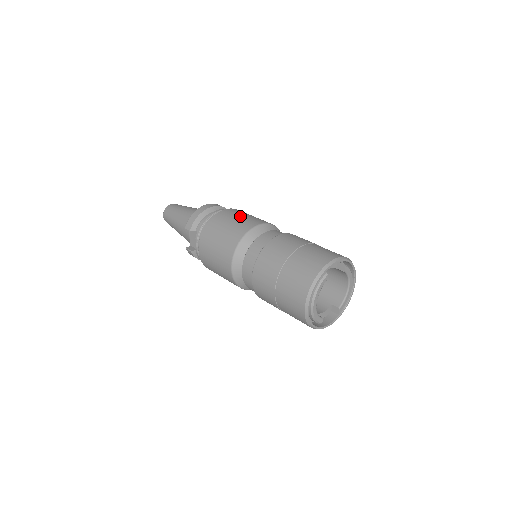
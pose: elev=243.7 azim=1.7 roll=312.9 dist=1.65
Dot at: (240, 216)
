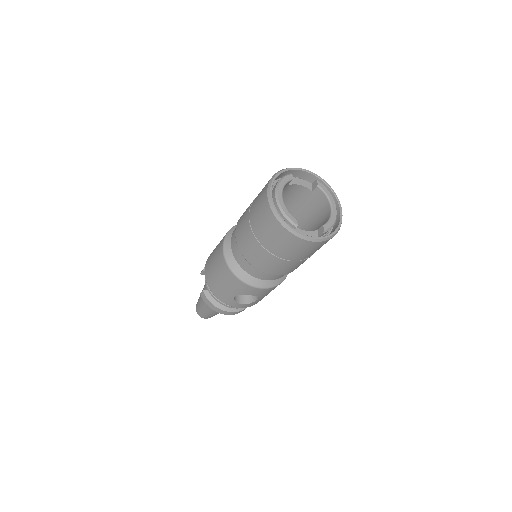
Dot at: occluded
